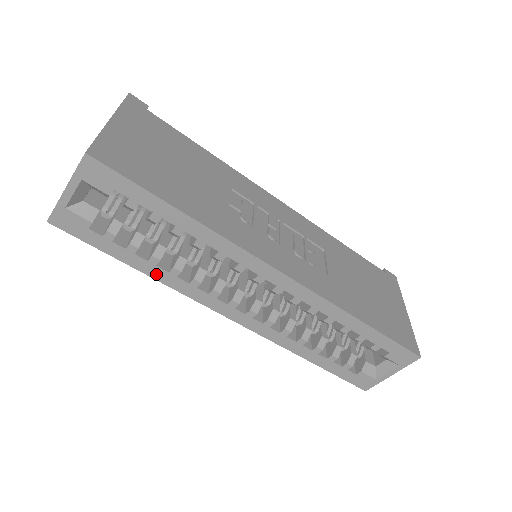
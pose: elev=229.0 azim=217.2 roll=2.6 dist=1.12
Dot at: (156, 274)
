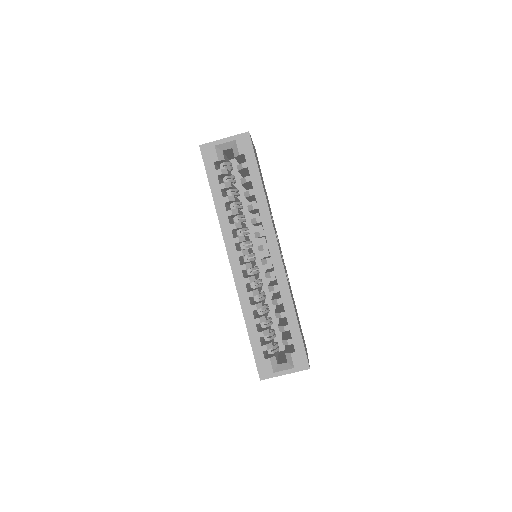
Dot at: (219, 207)
